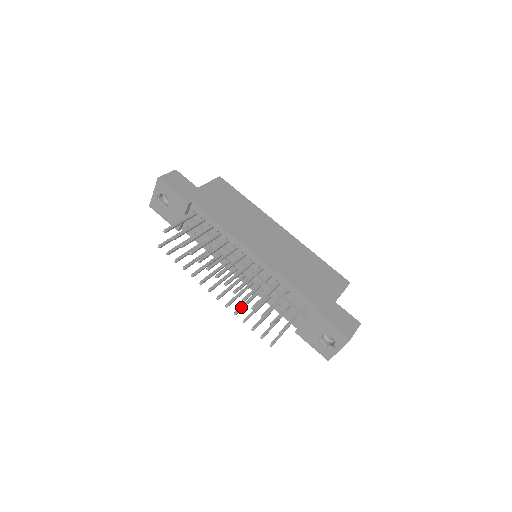
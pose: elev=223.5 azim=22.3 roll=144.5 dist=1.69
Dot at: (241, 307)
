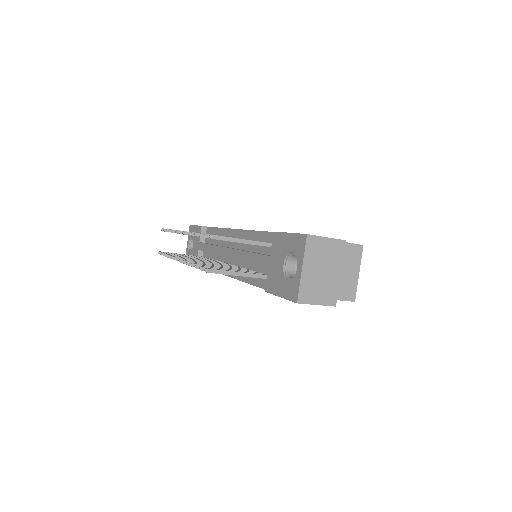
Dot at: (200, 263)
